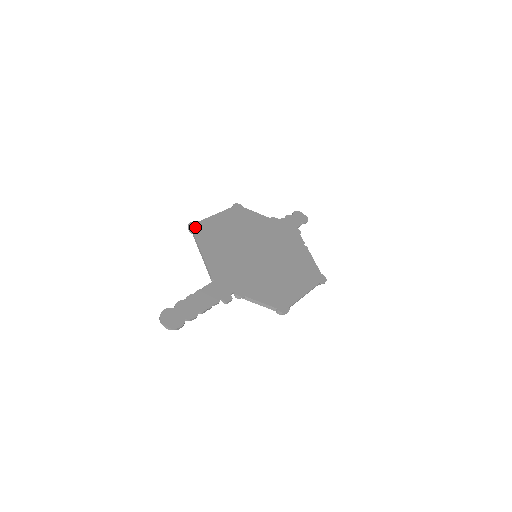
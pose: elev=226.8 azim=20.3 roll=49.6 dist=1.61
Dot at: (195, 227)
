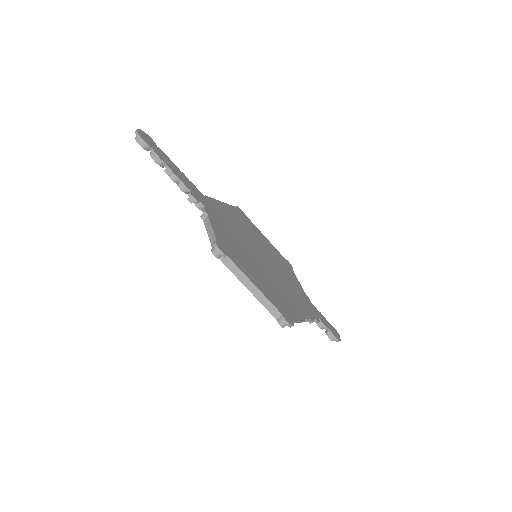
Dot at: (241, 211)
